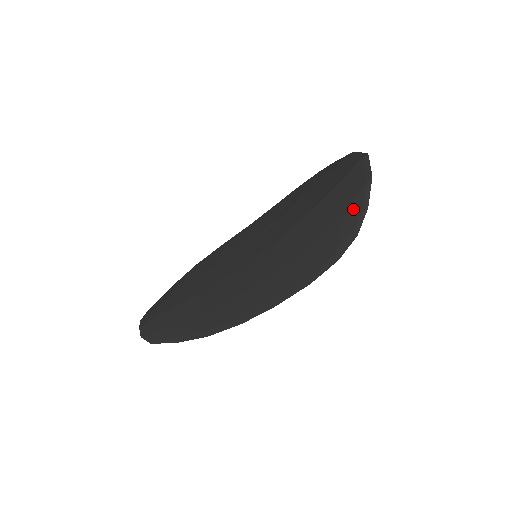
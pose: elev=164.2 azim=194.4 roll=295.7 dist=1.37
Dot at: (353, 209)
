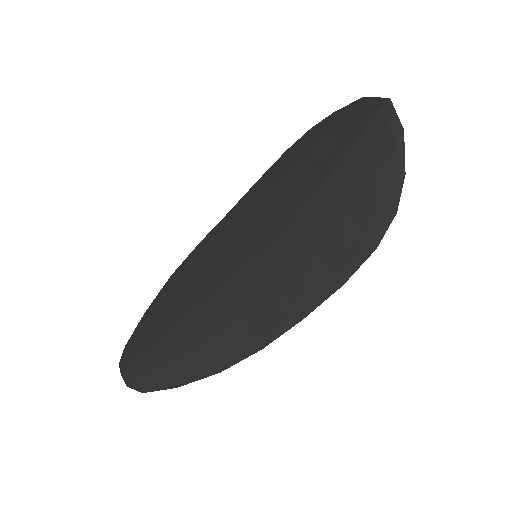
Dot at: (384, 178)
